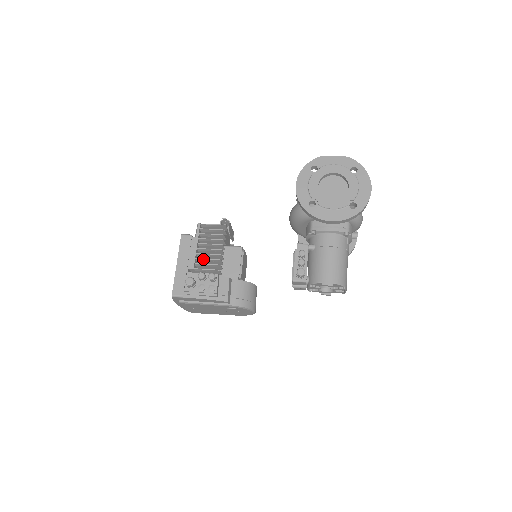
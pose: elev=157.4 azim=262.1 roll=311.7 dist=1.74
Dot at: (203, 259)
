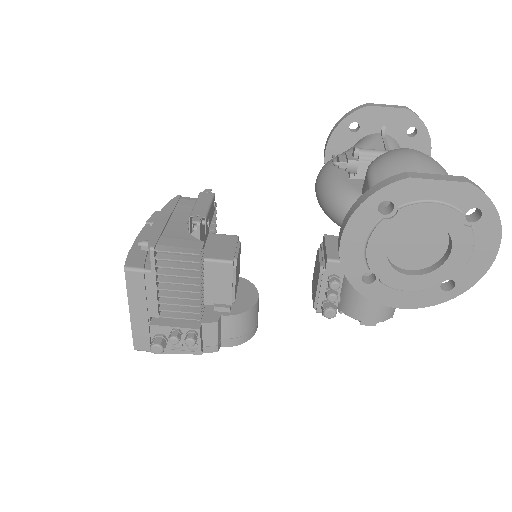
Dot at: (171, 304)
